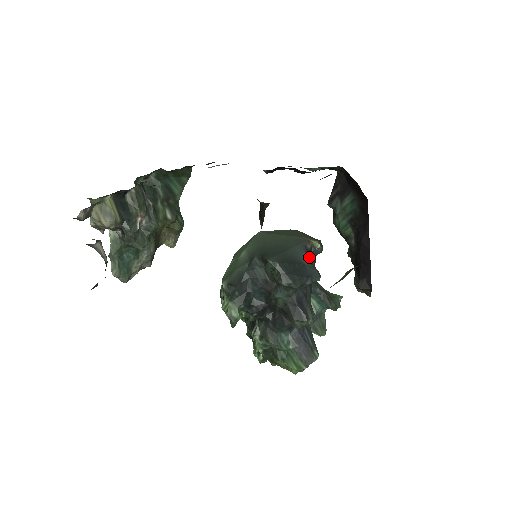
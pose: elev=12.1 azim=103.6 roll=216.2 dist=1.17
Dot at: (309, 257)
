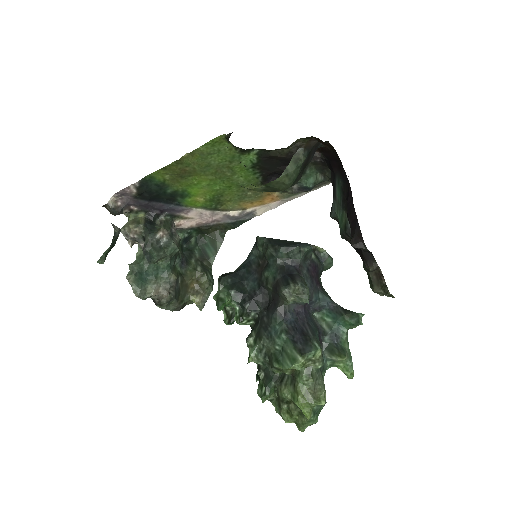
Dot at: occluded
